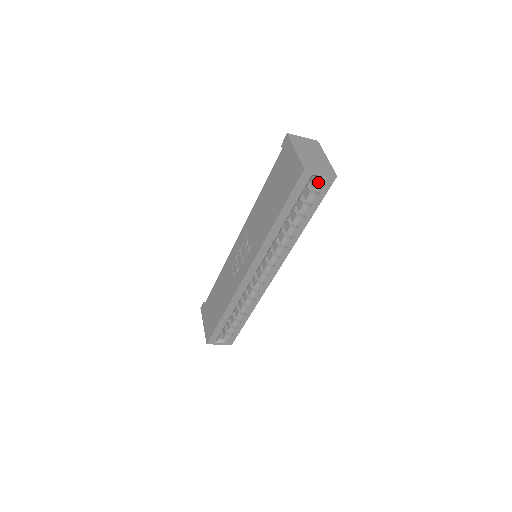
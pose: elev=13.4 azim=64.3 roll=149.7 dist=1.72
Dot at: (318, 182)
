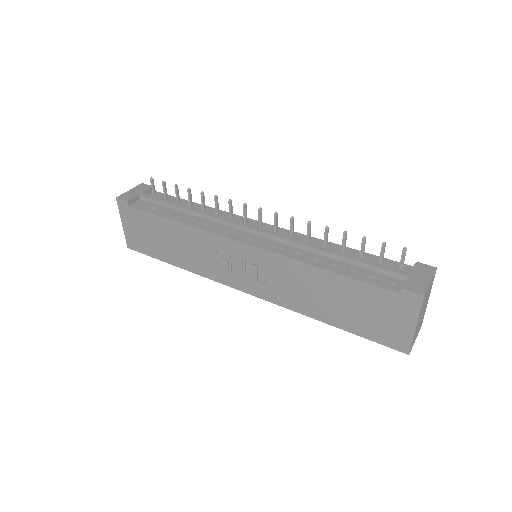
Dot at: occluded
